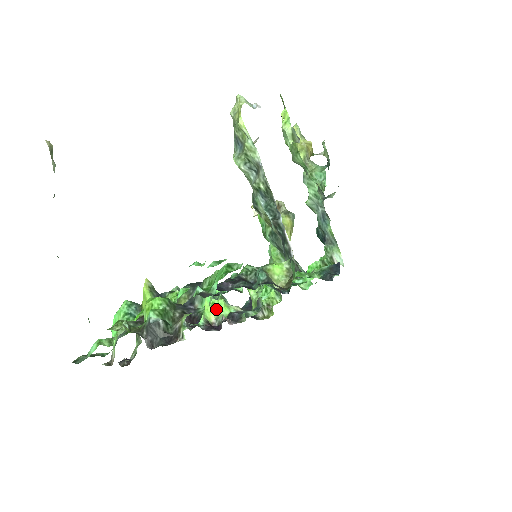
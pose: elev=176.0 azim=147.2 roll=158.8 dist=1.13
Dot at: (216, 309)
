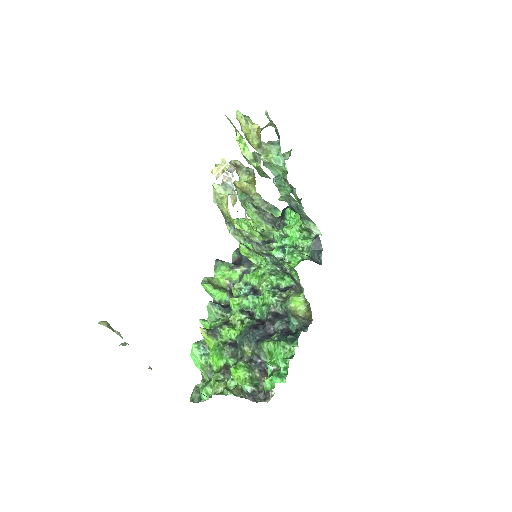
Dot at: (228, 278)
